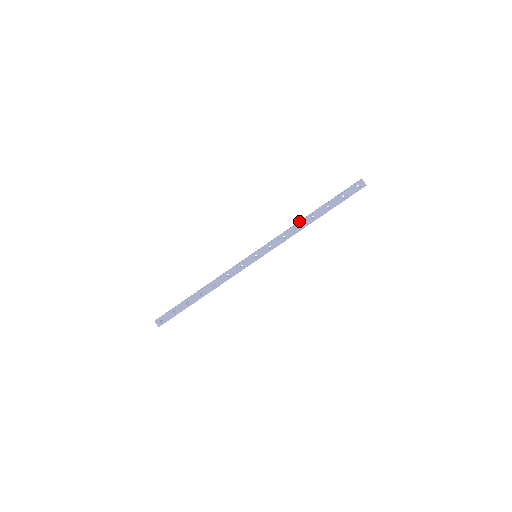
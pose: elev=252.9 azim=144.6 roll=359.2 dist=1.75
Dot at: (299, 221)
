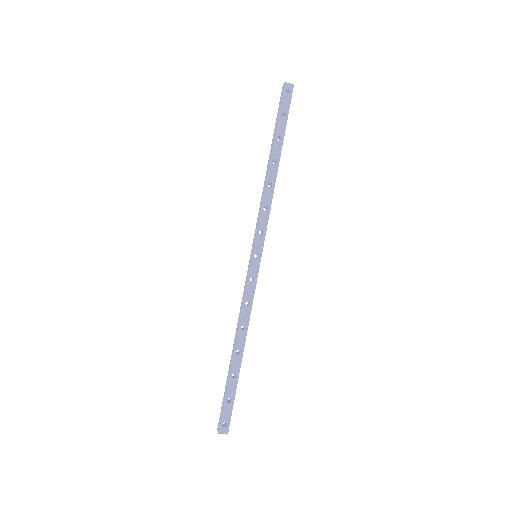
Dot at: occluded
